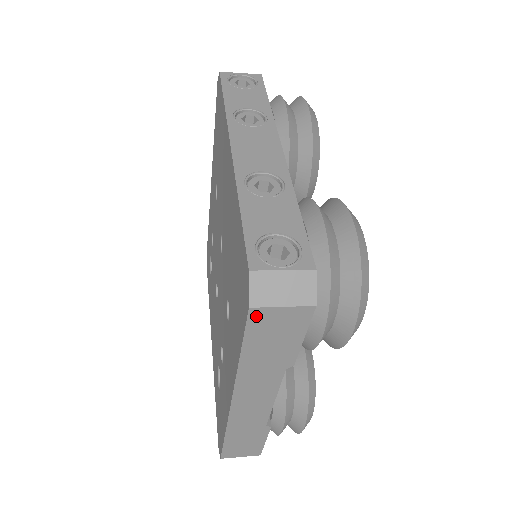
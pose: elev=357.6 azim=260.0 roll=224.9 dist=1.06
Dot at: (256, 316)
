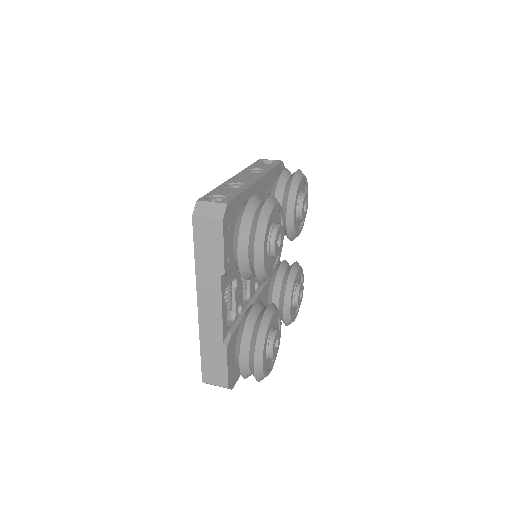
Dot at: (196, 223)
